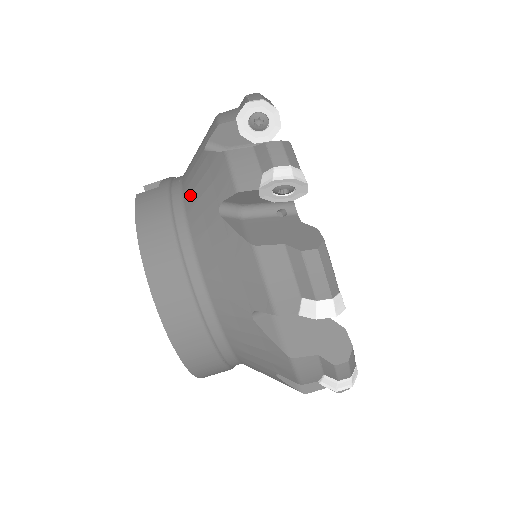
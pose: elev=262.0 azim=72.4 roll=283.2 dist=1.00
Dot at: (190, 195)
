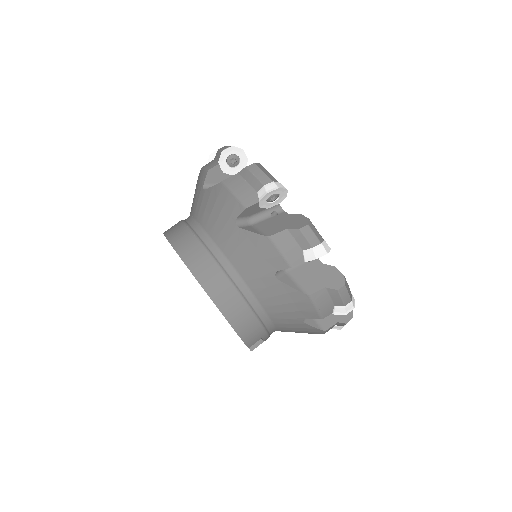
Dot at: (192, 207)
